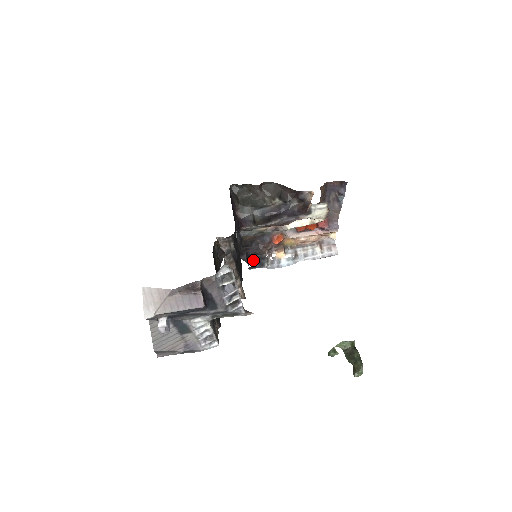
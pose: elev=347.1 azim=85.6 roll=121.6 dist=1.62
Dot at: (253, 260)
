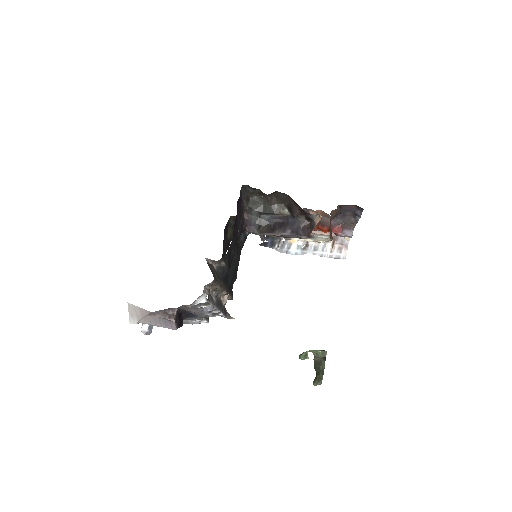
Dot at: (267, 236)
